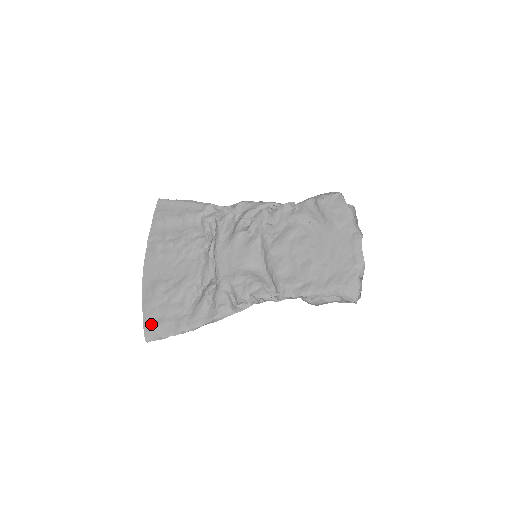
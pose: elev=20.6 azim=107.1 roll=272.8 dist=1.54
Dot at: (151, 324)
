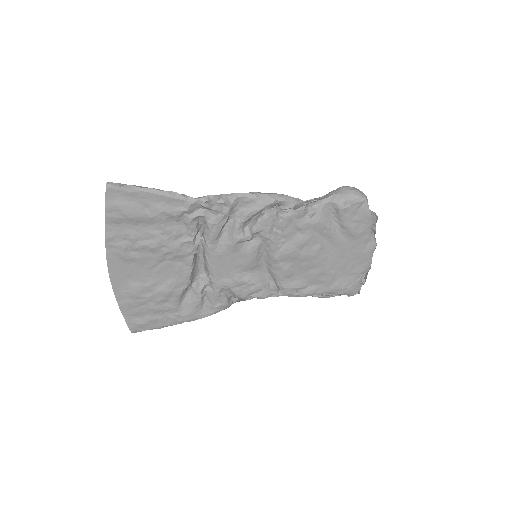
Dot at: (136, 321)
